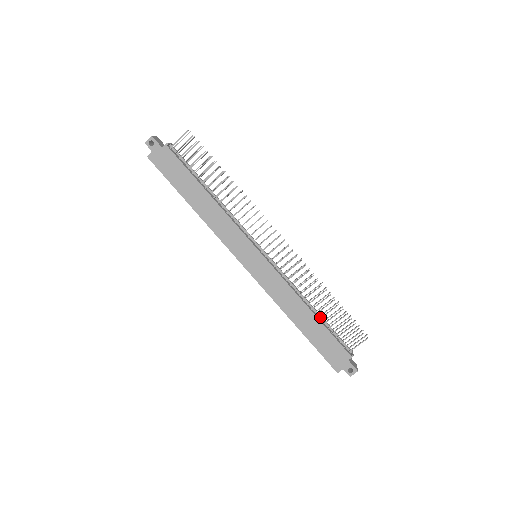
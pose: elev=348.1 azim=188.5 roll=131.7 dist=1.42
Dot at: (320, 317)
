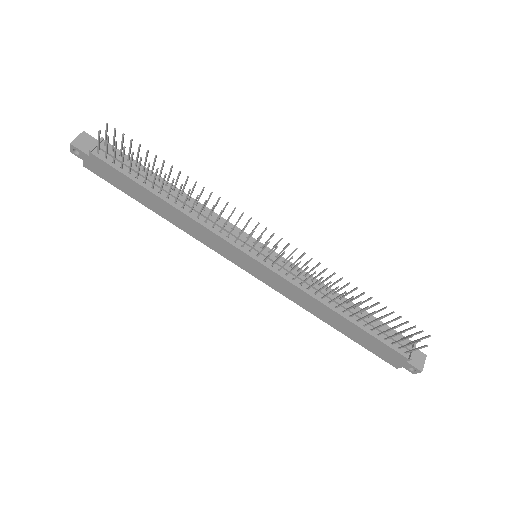
Dot at: (358, 317)
